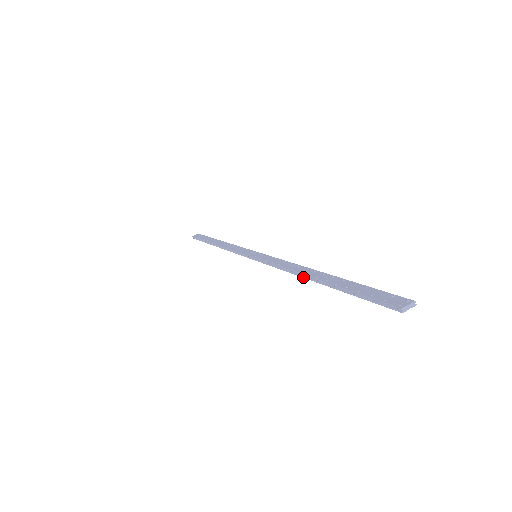
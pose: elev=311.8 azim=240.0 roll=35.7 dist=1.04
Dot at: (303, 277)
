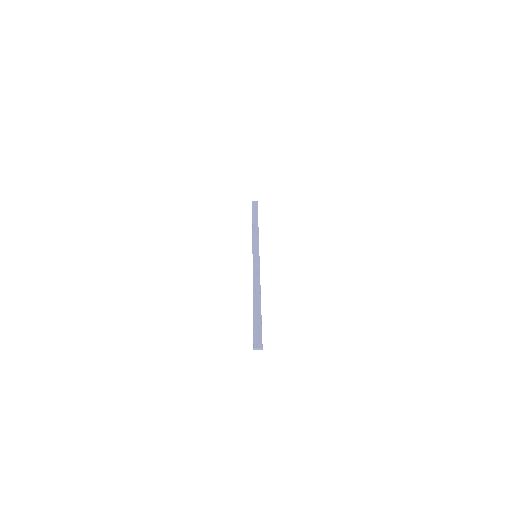
Dot at: (253, 294)
